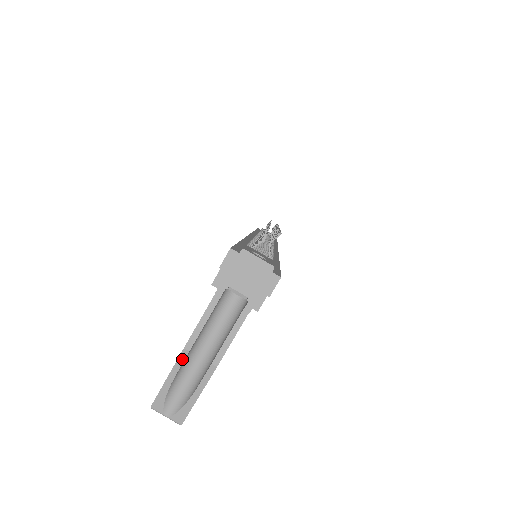
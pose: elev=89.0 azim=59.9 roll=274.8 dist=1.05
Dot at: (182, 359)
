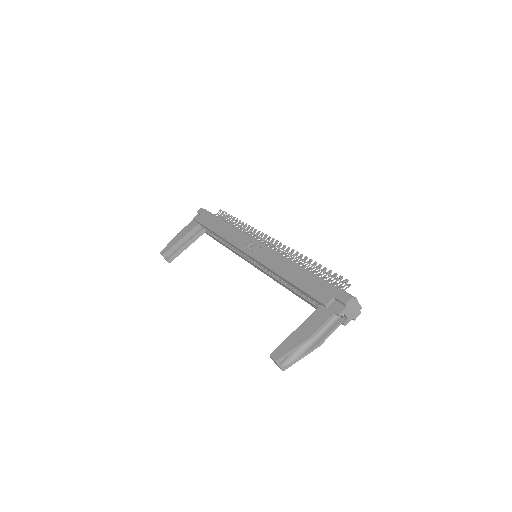
Dot at: (307, 341)
